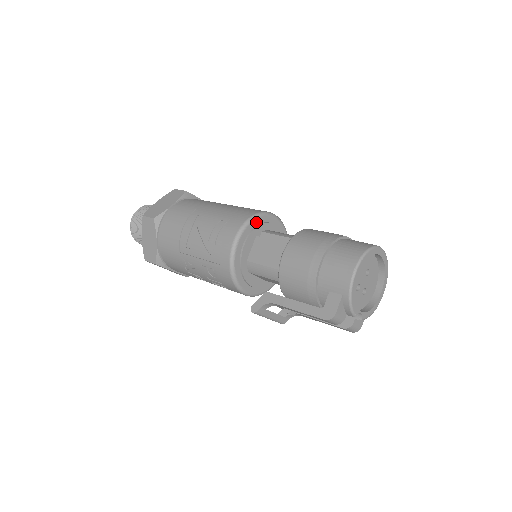
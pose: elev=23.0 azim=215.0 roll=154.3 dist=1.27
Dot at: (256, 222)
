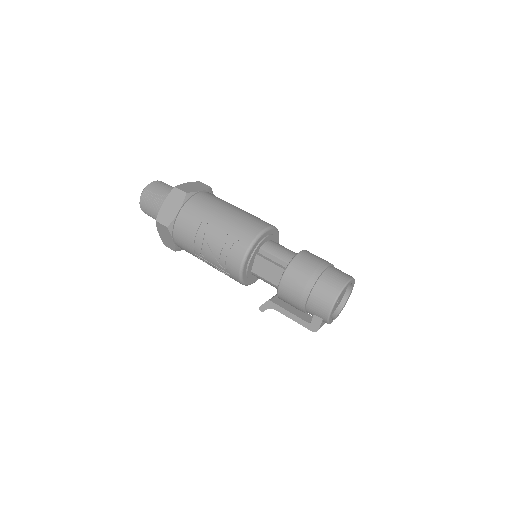
Dot at: (255, 246)
